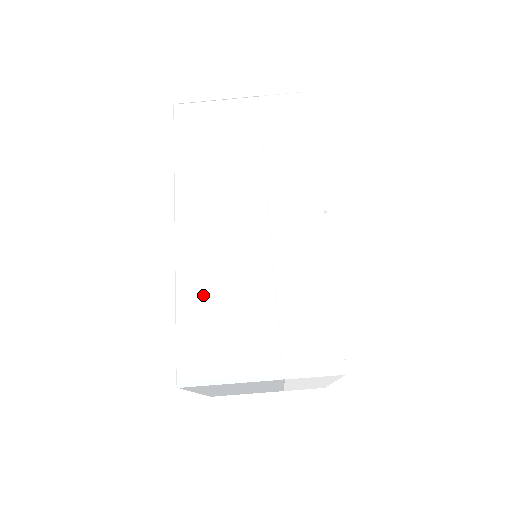
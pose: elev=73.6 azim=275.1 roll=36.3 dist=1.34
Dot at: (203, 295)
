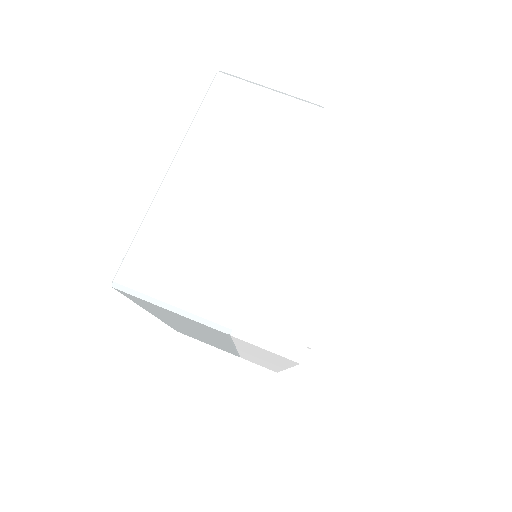
Dot at: occluded
